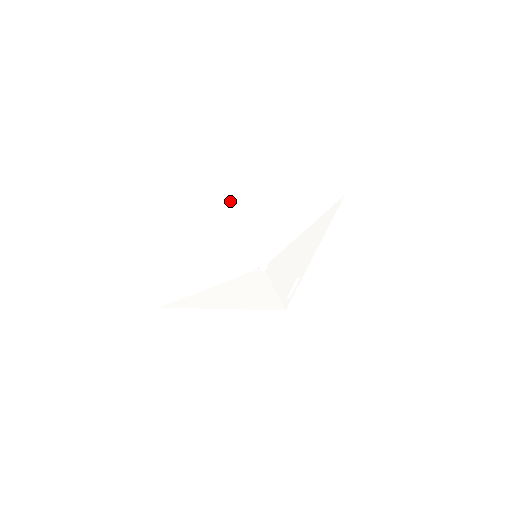
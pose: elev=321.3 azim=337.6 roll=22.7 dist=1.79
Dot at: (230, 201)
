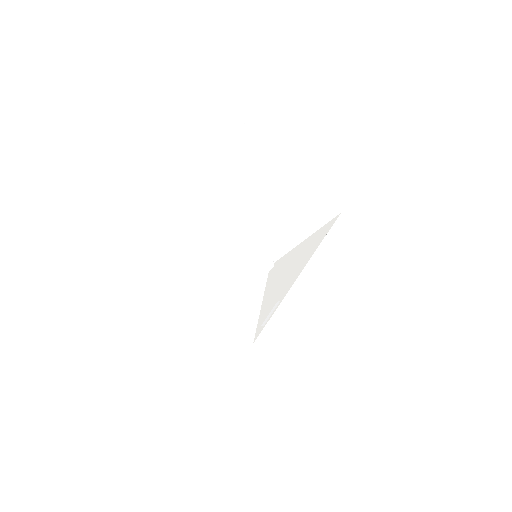
Dot at: (257, 173)
